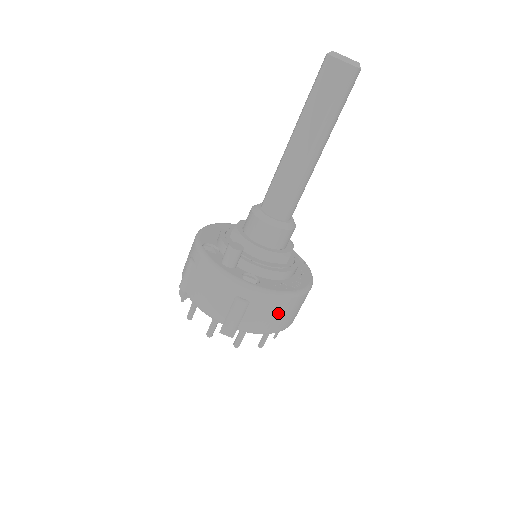
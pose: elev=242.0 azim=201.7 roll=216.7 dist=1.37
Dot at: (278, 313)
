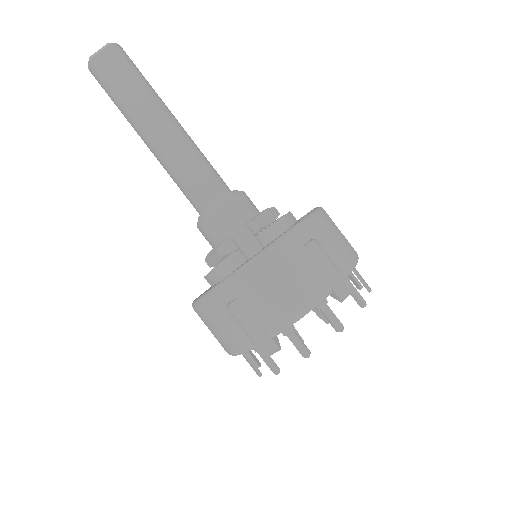
Dot at: (337, 231)
